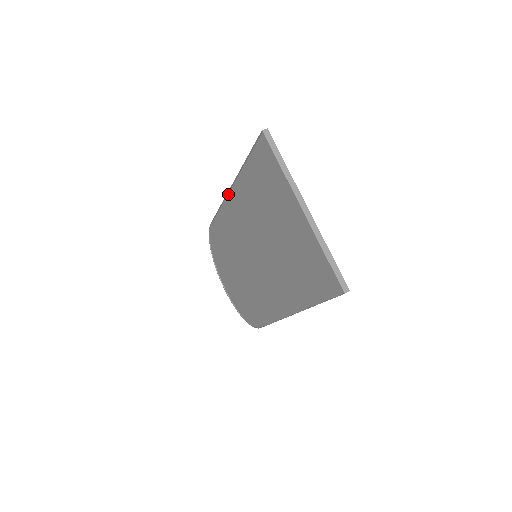
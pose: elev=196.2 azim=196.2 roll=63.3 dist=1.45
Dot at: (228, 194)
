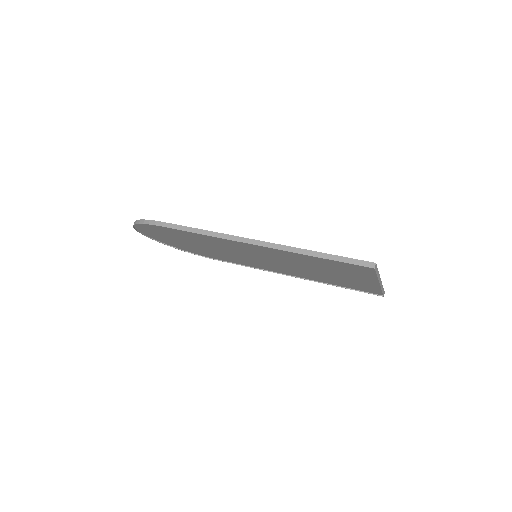
Dot at: (242, 242)
